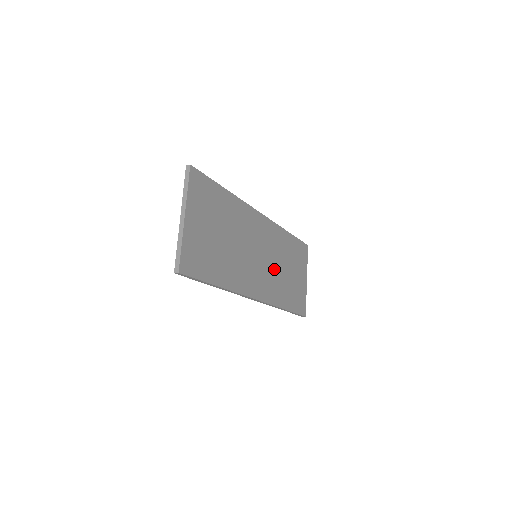
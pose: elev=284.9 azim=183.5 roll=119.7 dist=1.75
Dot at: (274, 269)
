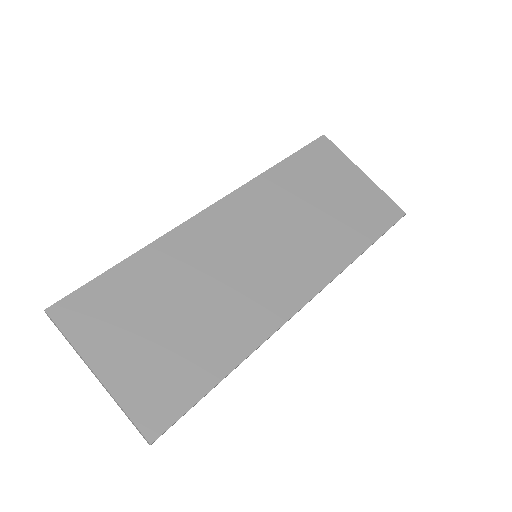
Dot at: (297, 234)
